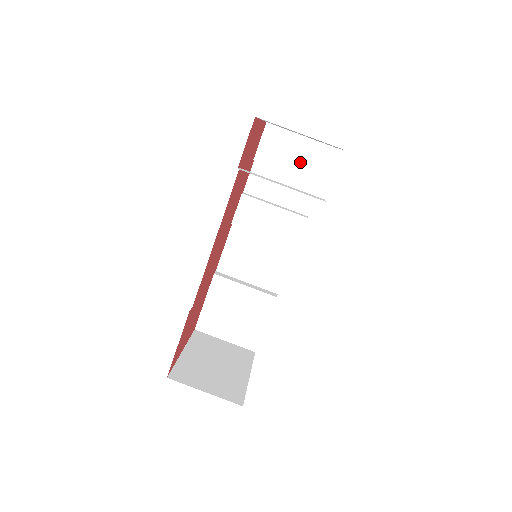
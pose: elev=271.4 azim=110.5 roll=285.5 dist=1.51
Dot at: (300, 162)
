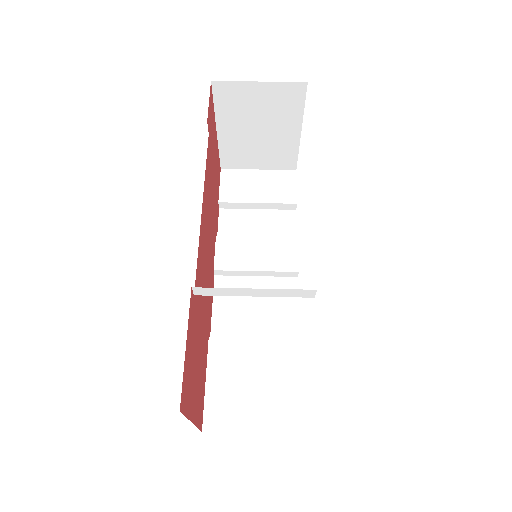
Dot at: (267, 191)
